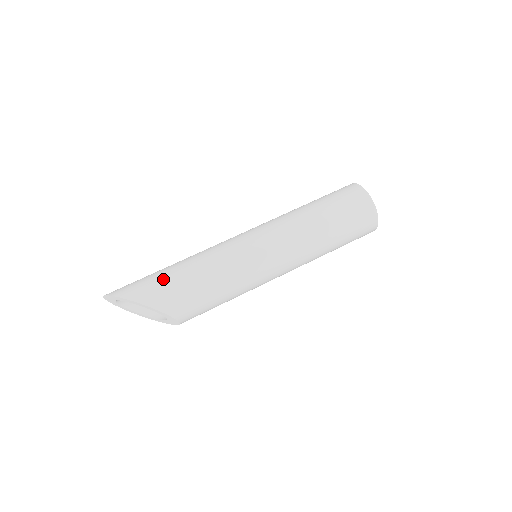
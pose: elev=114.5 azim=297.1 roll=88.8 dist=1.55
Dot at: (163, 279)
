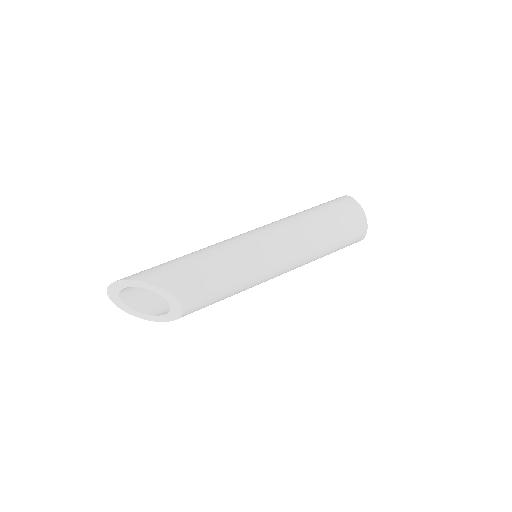
Dot at: (167, 264)
